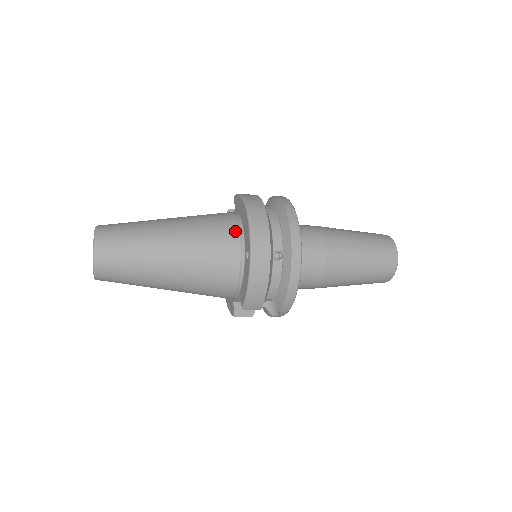
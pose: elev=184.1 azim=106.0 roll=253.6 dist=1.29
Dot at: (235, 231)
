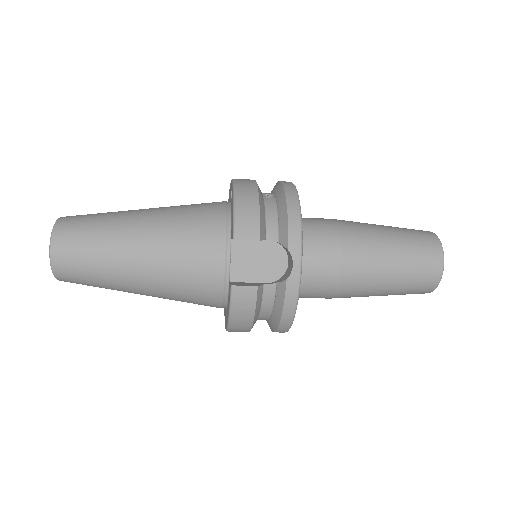
Dot at: occluded
